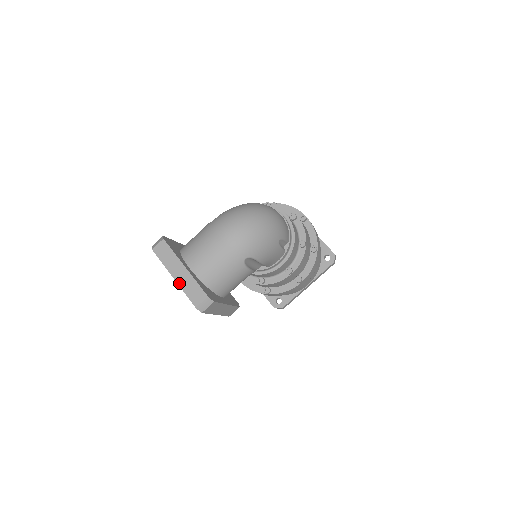
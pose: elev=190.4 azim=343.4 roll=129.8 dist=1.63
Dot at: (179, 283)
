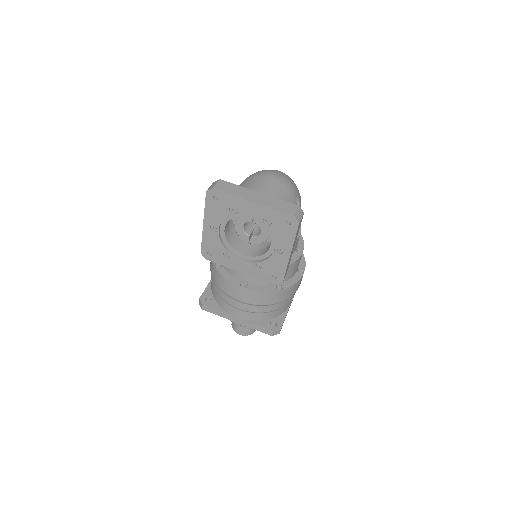
Dot at: (262, 203)
